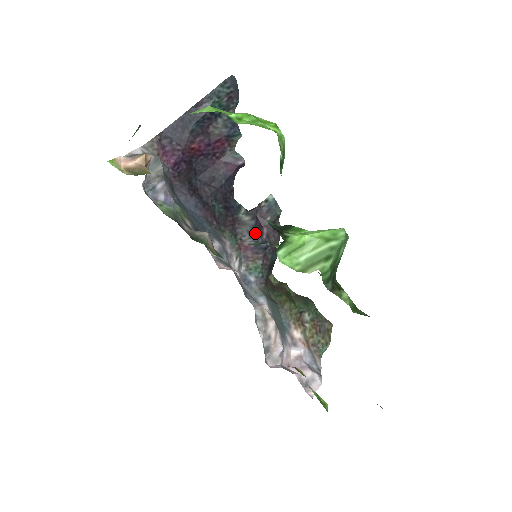
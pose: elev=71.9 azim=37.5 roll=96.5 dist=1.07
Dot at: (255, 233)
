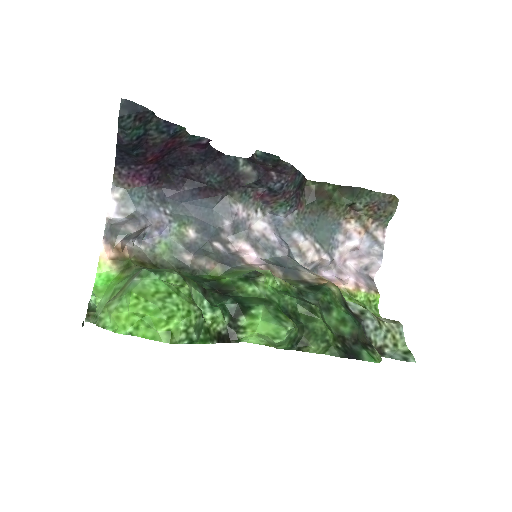
Dot at: (263, 182)
